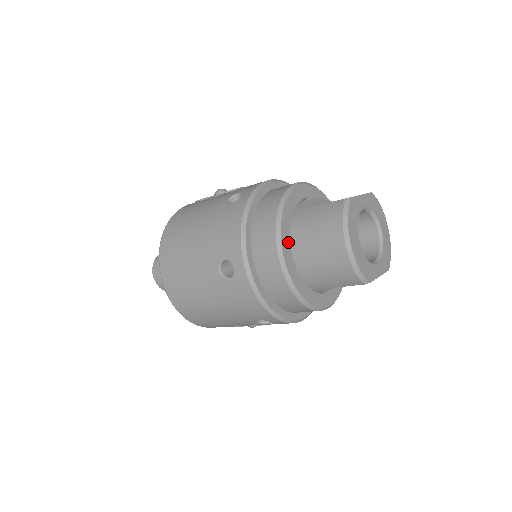
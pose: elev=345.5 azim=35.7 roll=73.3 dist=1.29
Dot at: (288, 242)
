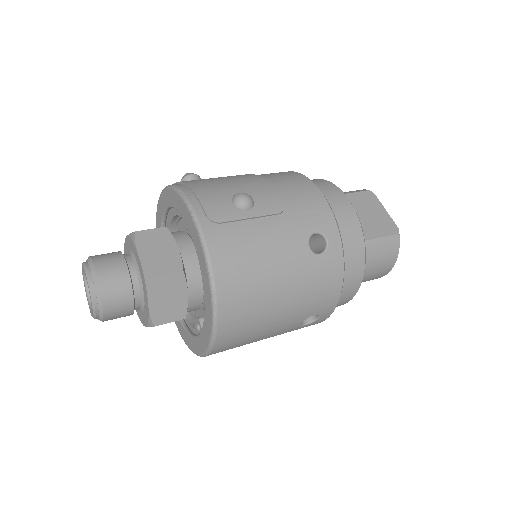
Dot at: occluded
